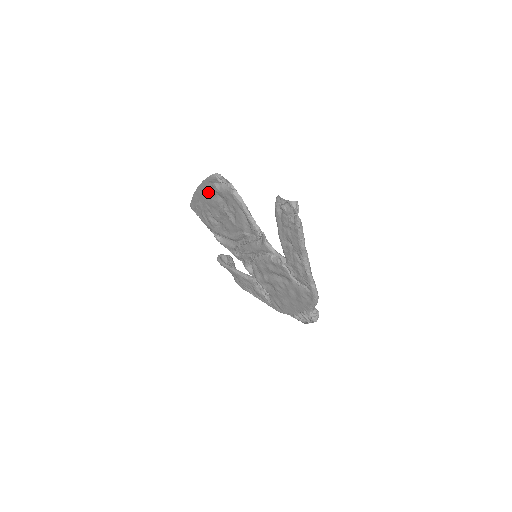
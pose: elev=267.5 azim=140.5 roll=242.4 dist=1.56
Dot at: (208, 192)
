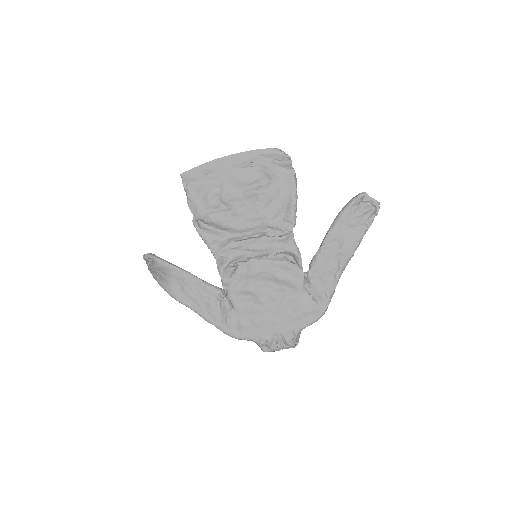
Dot at: (247, 164)
